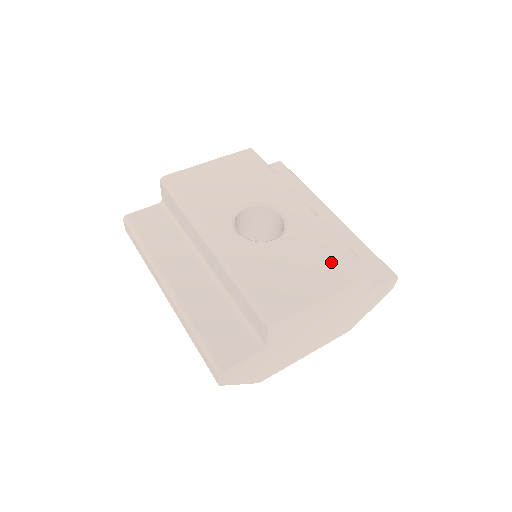
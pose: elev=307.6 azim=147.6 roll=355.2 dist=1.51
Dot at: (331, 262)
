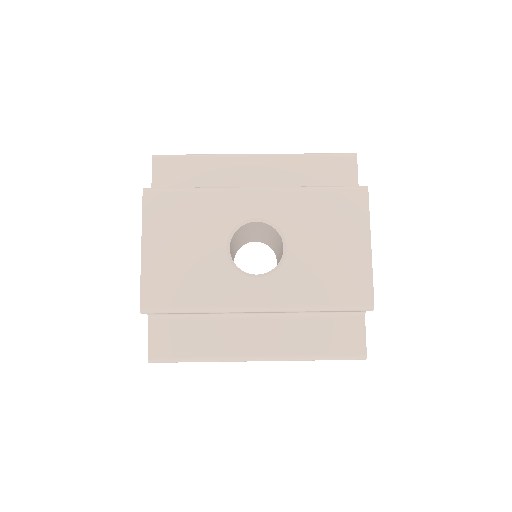
Dot at: (338, 215)
